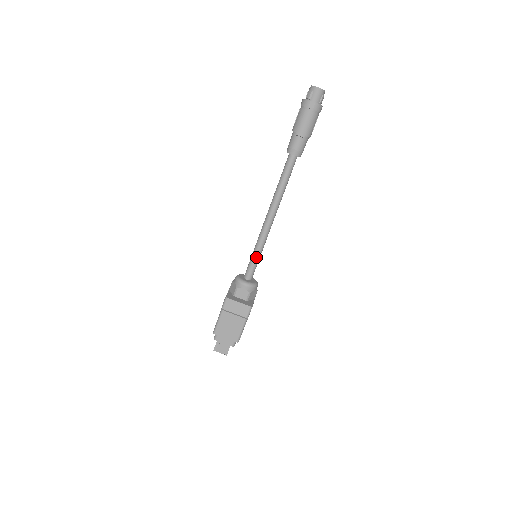
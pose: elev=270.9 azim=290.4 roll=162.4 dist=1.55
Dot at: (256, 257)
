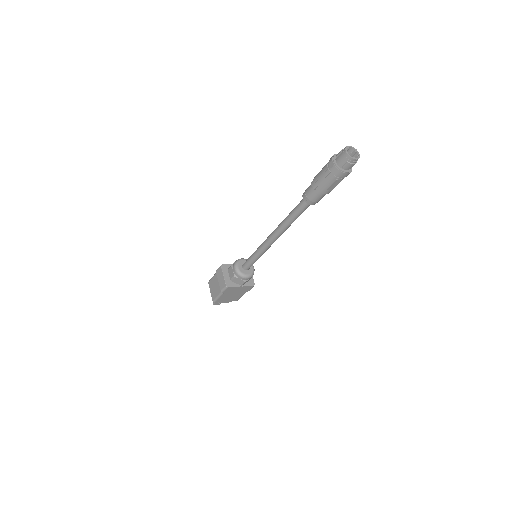
Dot at: (253, 256)
